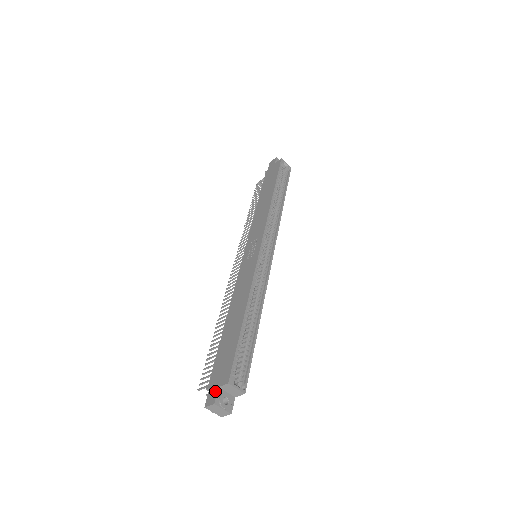
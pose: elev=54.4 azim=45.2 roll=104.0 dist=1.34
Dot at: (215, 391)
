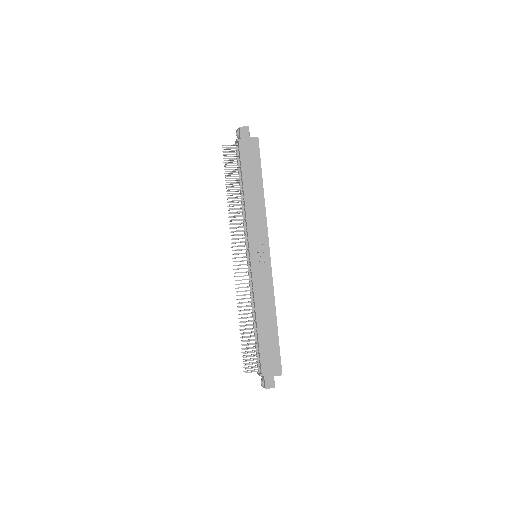
Dot at: (272, 379)
